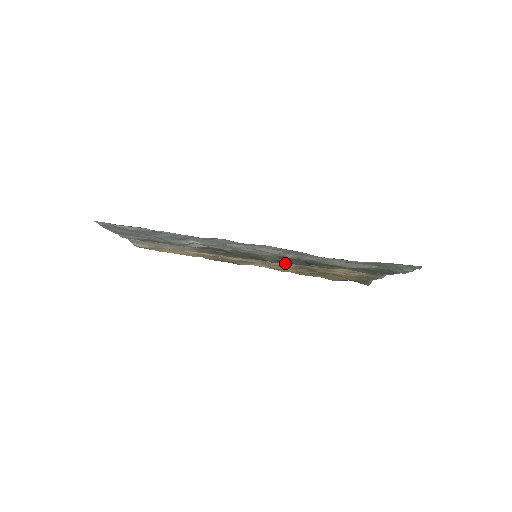
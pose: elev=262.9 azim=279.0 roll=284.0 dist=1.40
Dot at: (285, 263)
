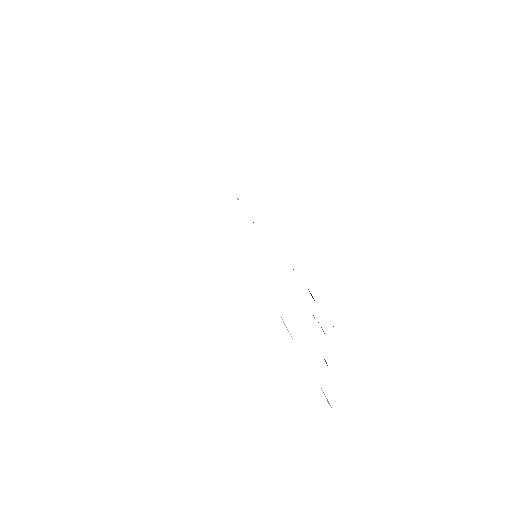
Dot at: occluded
